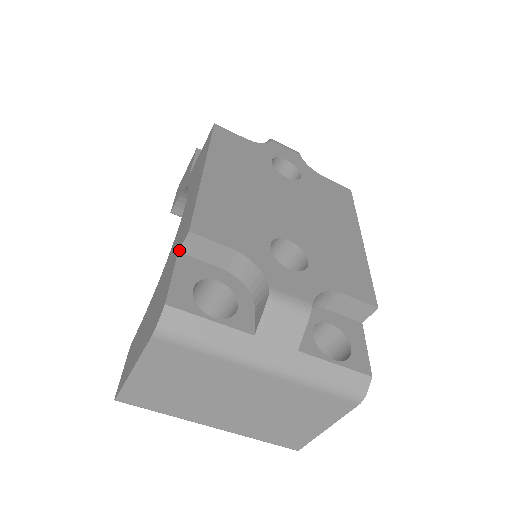
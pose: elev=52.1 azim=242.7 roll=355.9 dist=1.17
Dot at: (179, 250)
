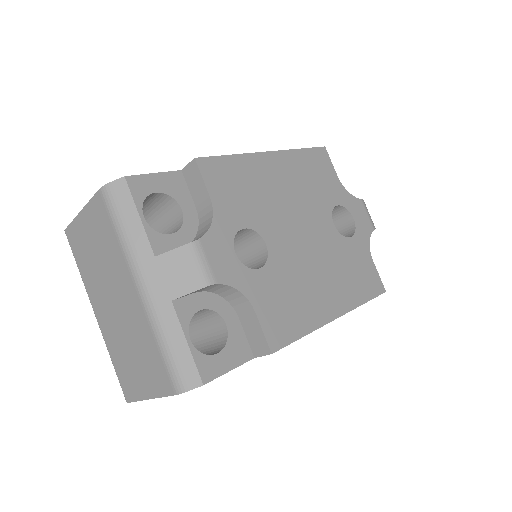
Dot at: (182, 169)
